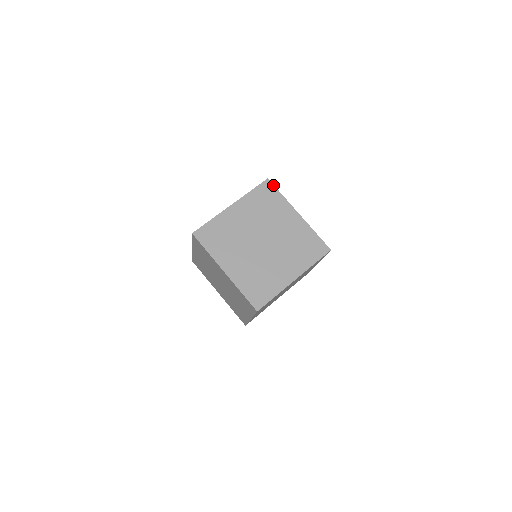
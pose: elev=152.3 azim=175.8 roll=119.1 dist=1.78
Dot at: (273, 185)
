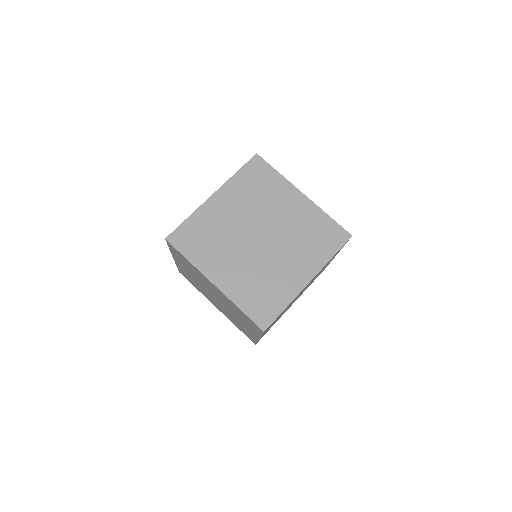
Dot at: occluded
